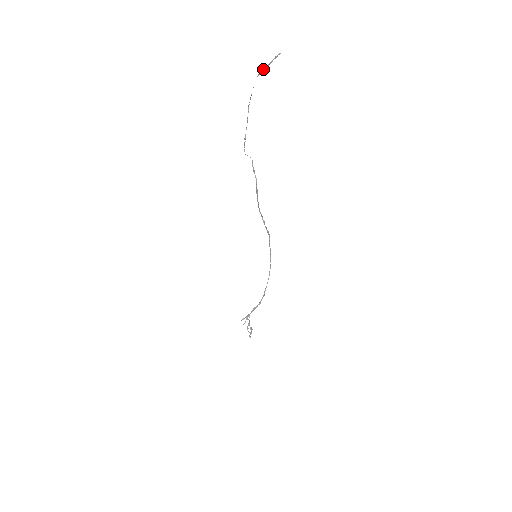
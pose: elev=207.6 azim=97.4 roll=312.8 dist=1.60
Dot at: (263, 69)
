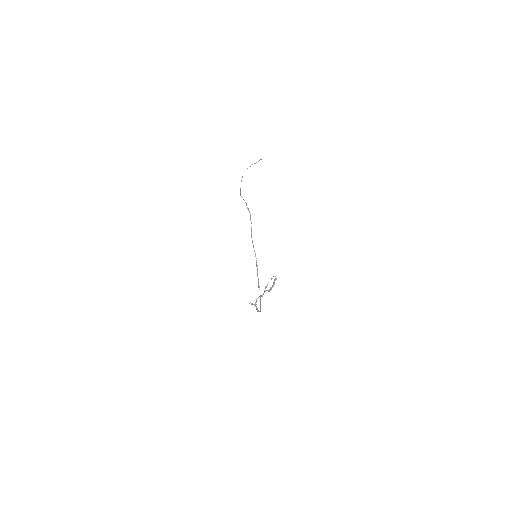
Dot at: (250, 166)
